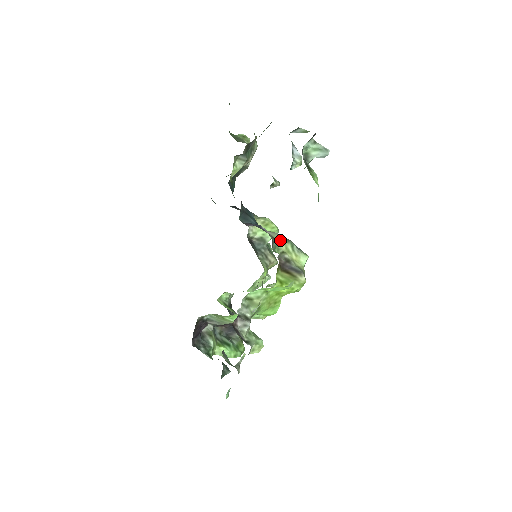
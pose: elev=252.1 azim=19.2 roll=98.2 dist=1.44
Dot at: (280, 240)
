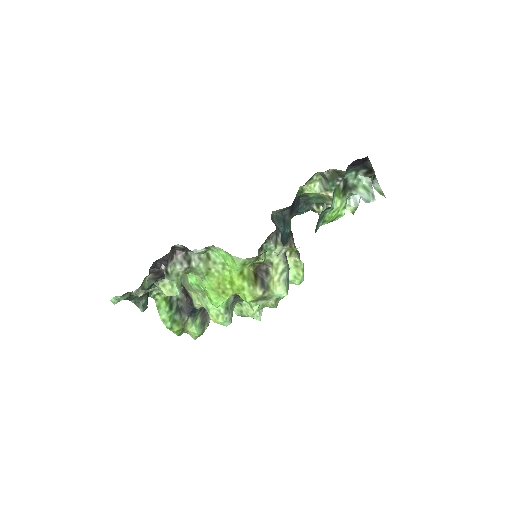
Dot at: occluded
